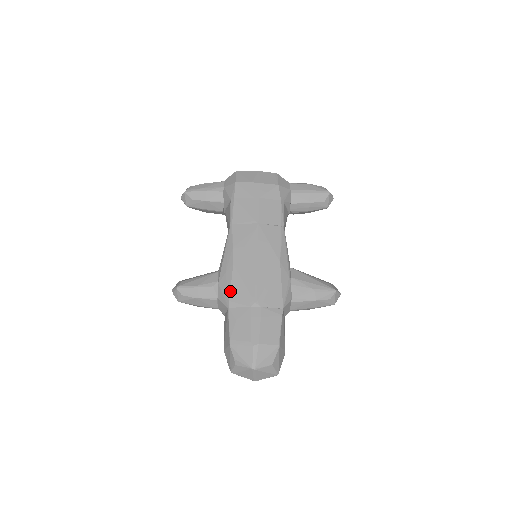
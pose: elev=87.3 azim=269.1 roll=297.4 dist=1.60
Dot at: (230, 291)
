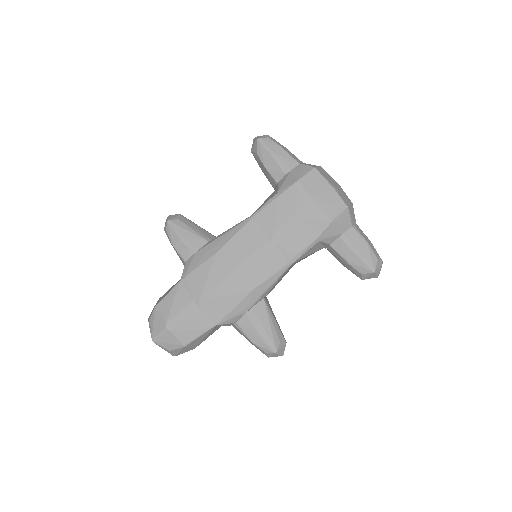
Dot at: (193, 270)
